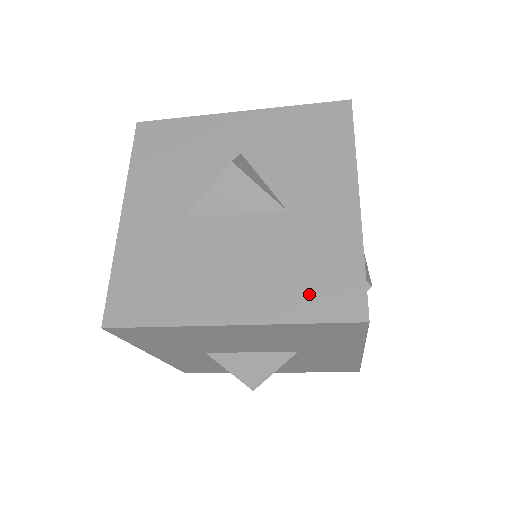
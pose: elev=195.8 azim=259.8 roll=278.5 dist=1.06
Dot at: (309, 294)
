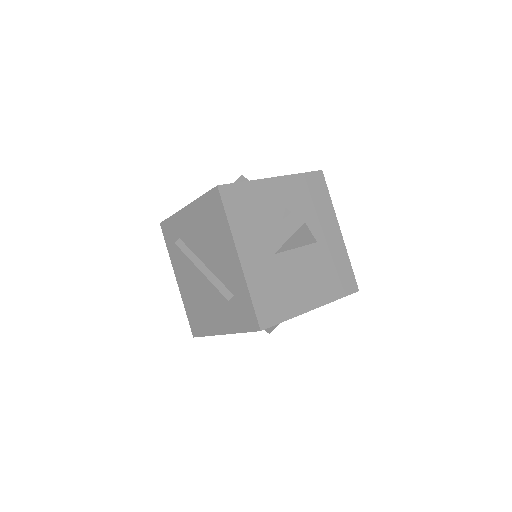
Dot at: (338, 284)
